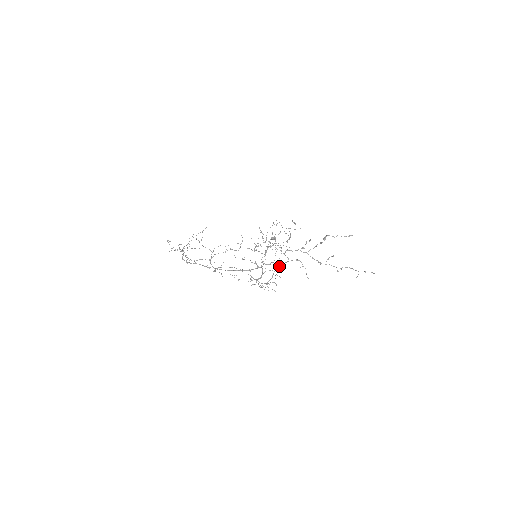
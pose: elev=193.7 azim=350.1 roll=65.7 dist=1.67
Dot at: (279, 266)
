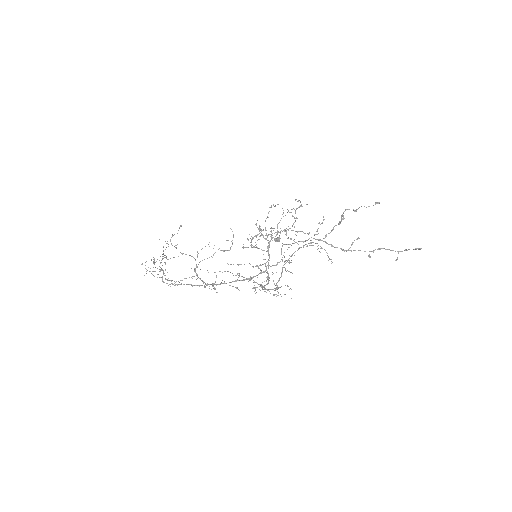
Dot at: occluded
